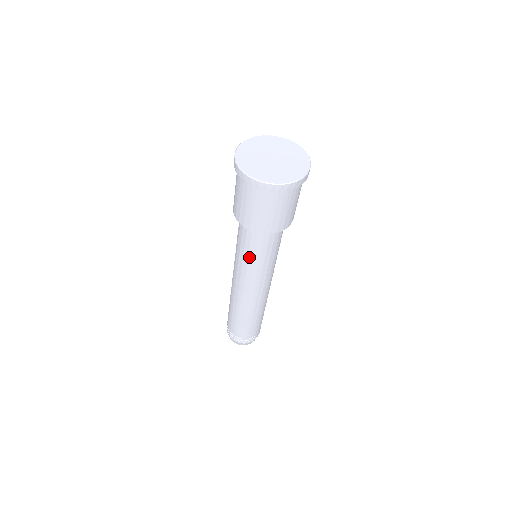
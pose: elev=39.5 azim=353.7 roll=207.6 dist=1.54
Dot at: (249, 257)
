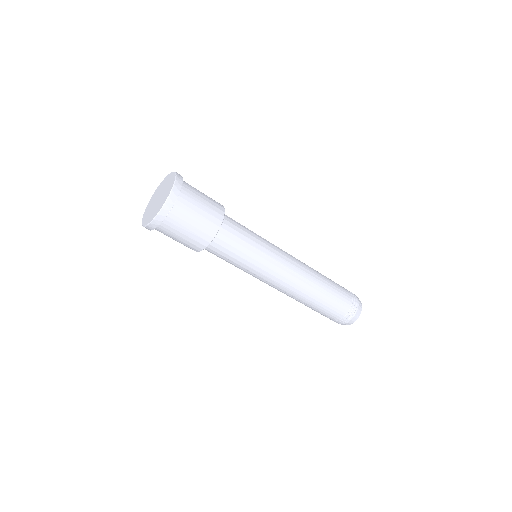
Dot at: occluded
